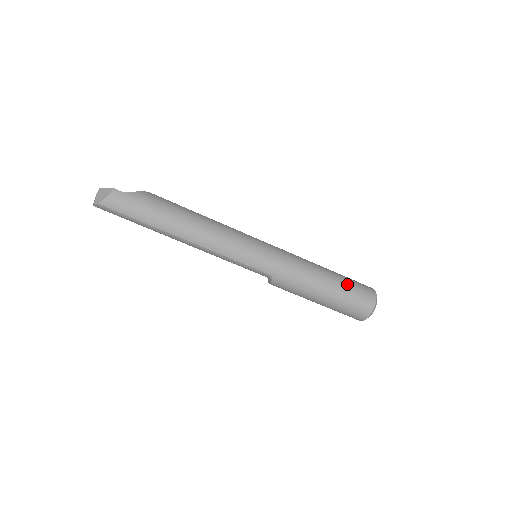
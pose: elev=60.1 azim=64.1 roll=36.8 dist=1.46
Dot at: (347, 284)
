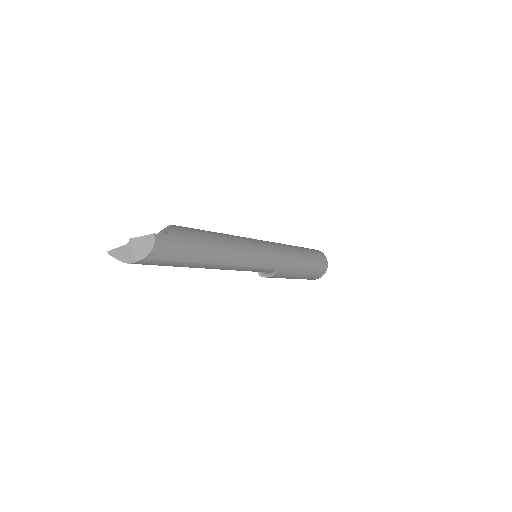
Dot at: (312, 254)
